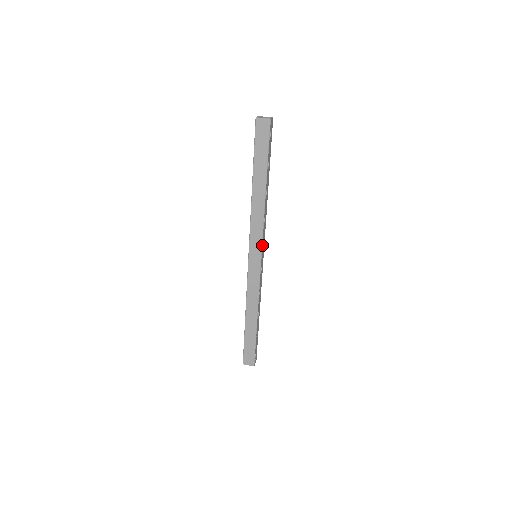
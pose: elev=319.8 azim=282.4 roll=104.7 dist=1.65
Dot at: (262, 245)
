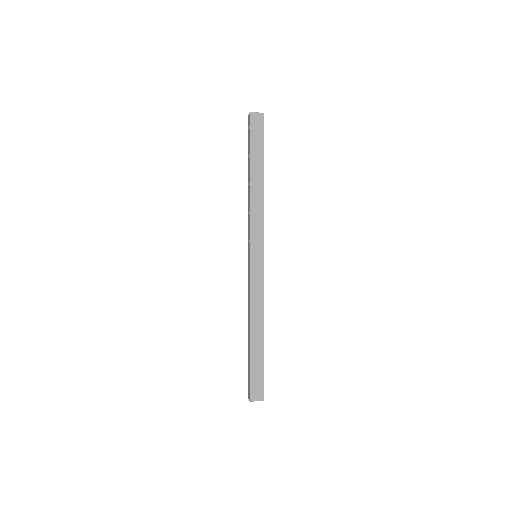
Dot at: (263, 240)
